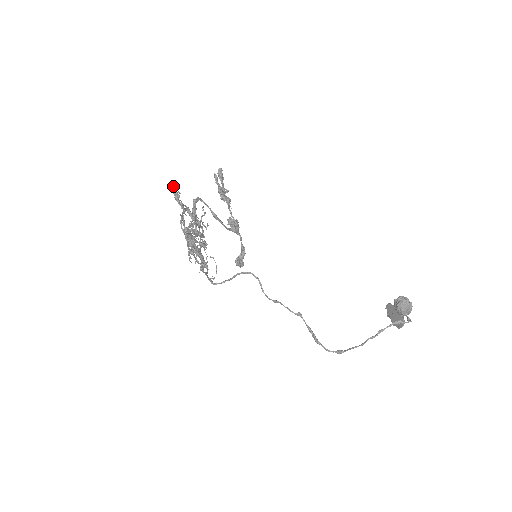
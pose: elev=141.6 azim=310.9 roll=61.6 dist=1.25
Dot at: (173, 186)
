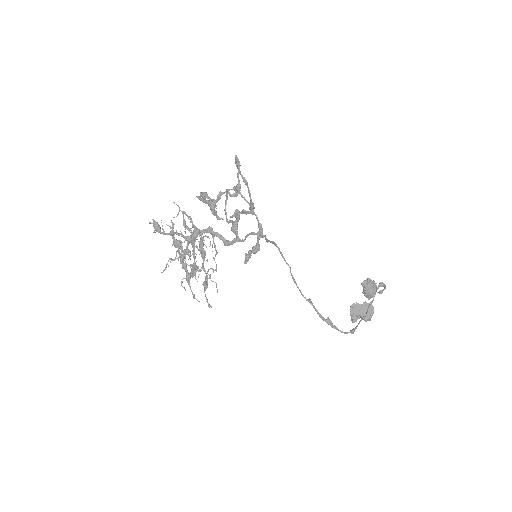
Dot at: (150, 222)
